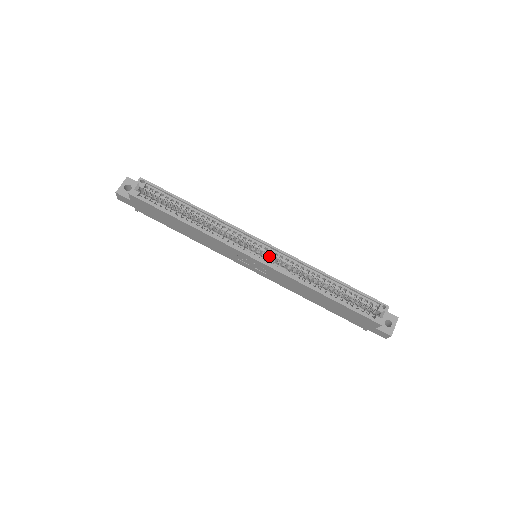
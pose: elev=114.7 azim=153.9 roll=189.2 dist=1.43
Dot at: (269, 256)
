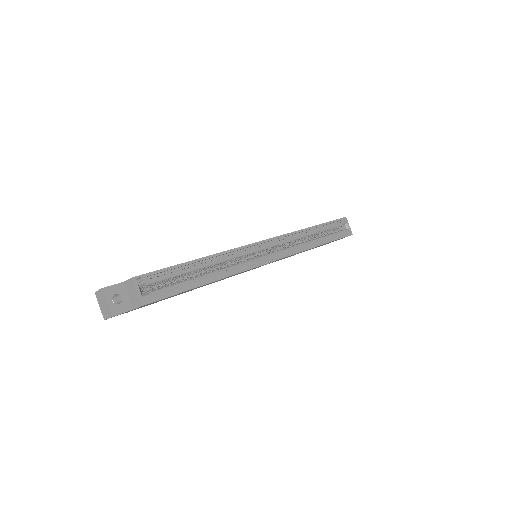
Dot at: occluded
